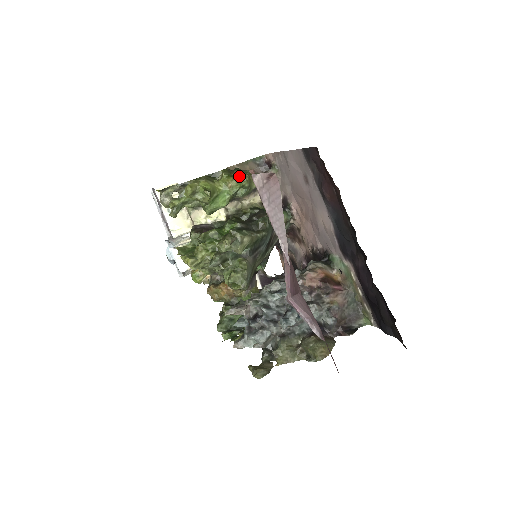
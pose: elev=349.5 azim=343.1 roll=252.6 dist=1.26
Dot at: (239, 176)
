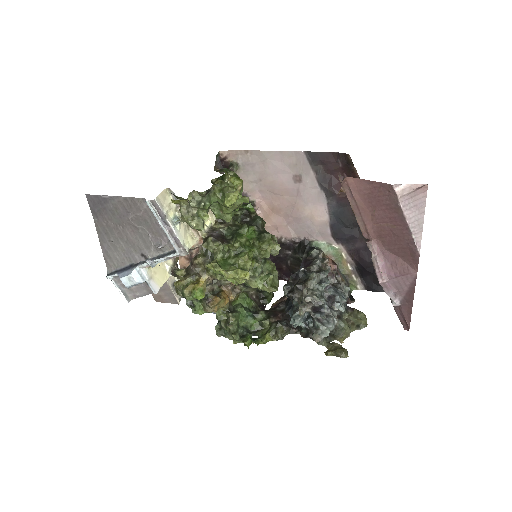
Dot at: occluded
